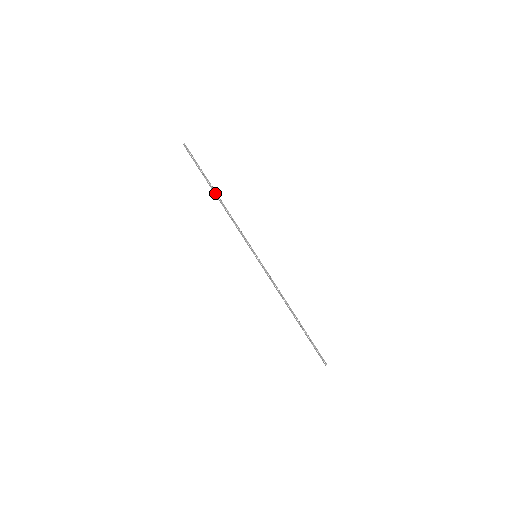
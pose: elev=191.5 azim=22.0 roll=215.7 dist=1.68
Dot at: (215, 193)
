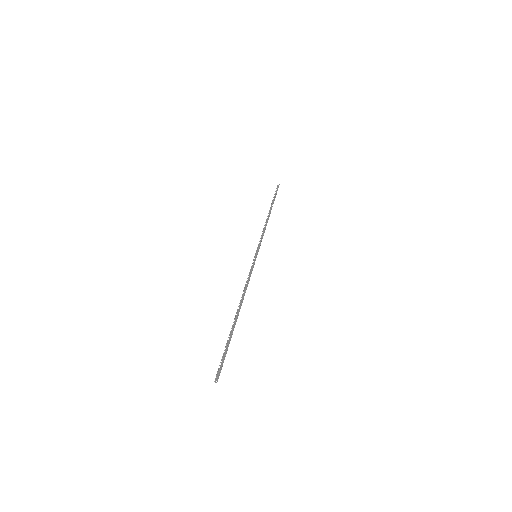
Dot at: (269, 211)
